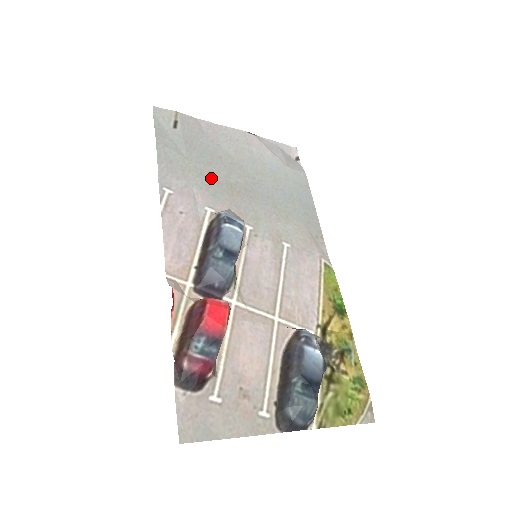
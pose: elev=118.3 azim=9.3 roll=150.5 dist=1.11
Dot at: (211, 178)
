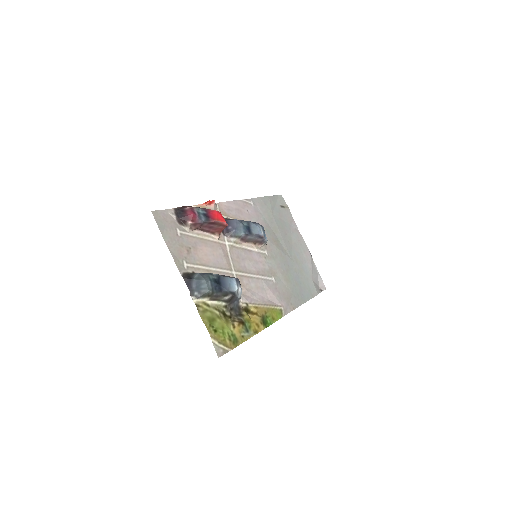
Dot at: (273, 228)
